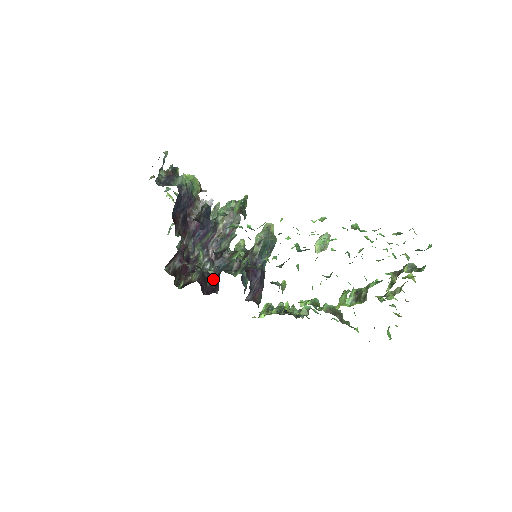
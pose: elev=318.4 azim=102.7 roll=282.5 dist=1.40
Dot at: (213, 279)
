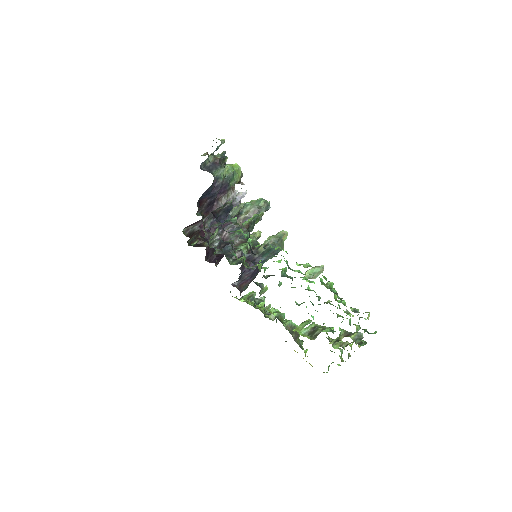
Dot at: occluded
